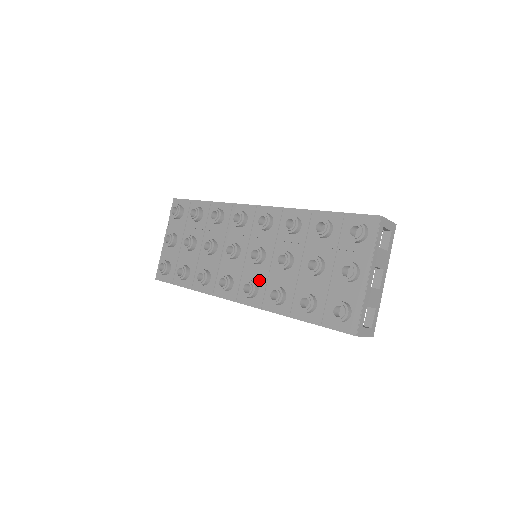
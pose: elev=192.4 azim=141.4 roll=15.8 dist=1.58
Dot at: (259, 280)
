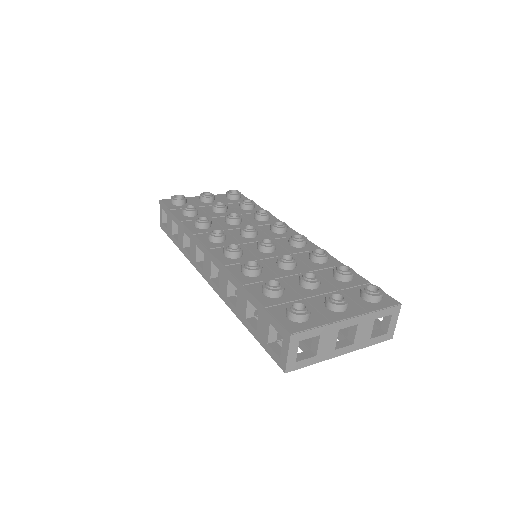
Dot at: (247, 255)
